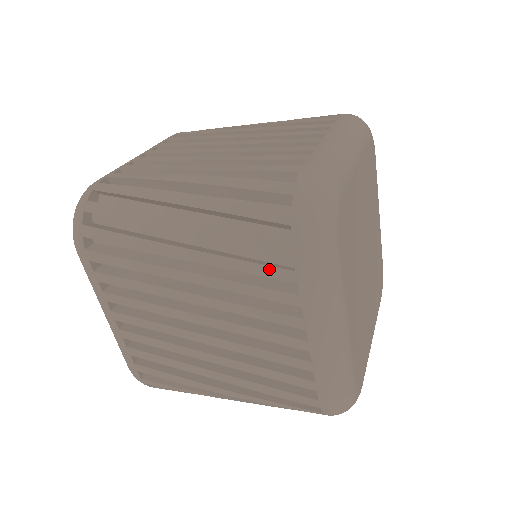
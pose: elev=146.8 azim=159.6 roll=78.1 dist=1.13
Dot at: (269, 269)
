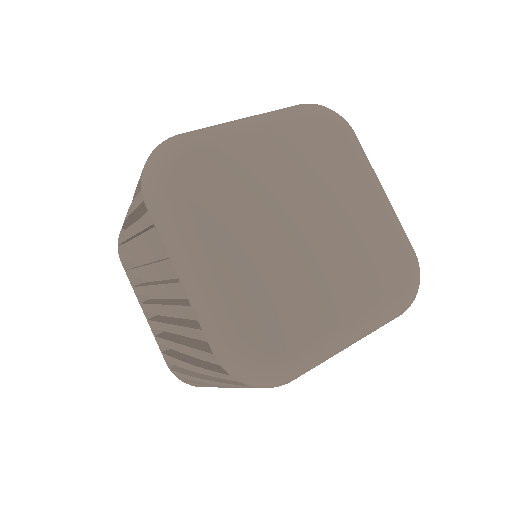
Dot at: occluded
